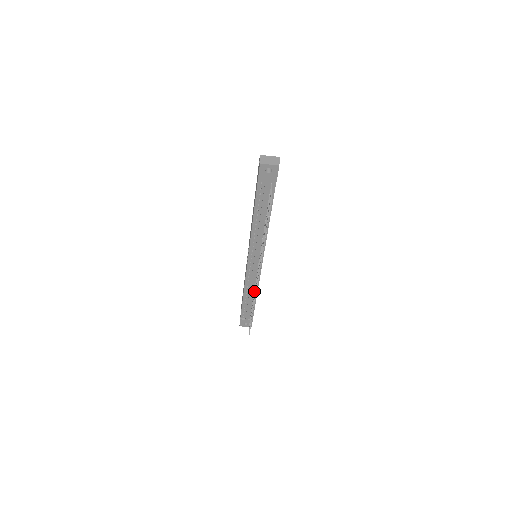
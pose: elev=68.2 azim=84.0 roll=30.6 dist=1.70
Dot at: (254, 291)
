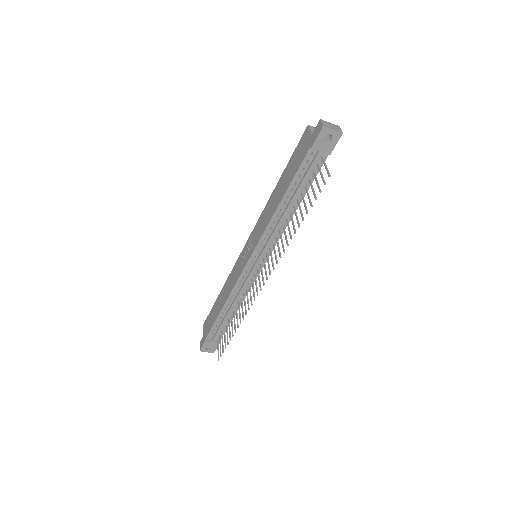
Dot at: (241, 301)
